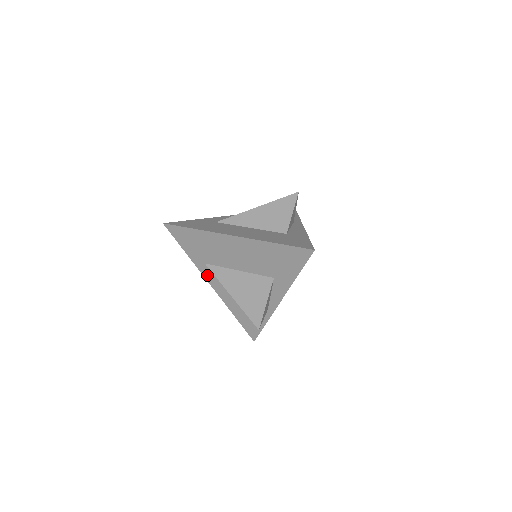
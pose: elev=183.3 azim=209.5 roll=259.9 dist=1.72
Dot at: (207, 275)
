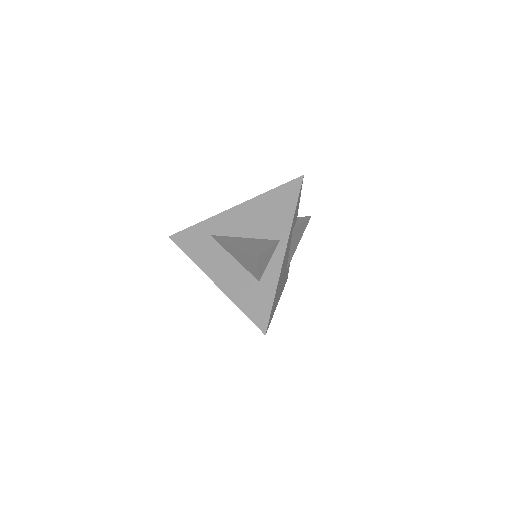
Dot at: occluded
